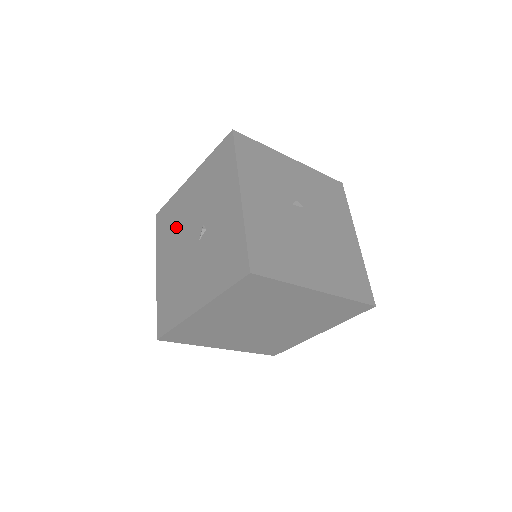
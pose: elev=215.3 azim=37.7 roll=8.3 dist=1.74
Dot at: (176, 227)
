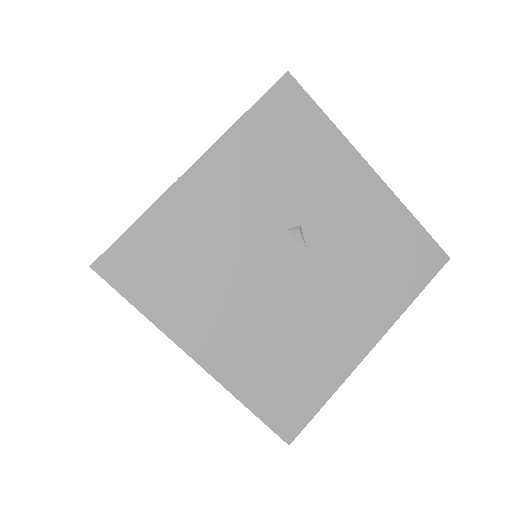
Dot at: occluded
